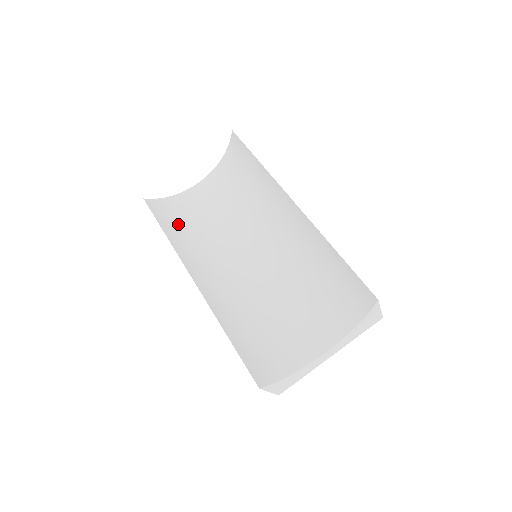
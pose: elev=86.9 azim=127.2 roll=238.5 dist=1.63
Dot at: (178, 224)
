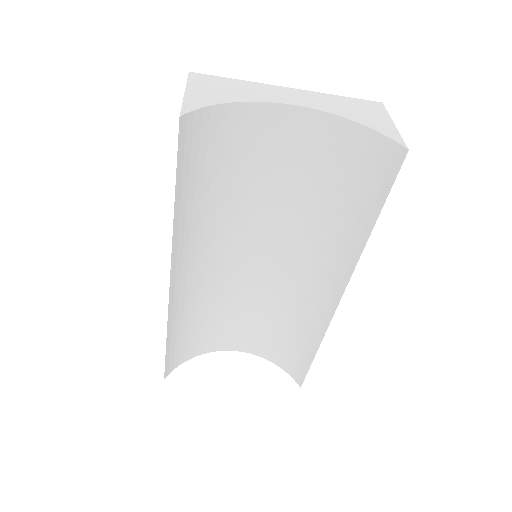
Dot at: (202, 176)
